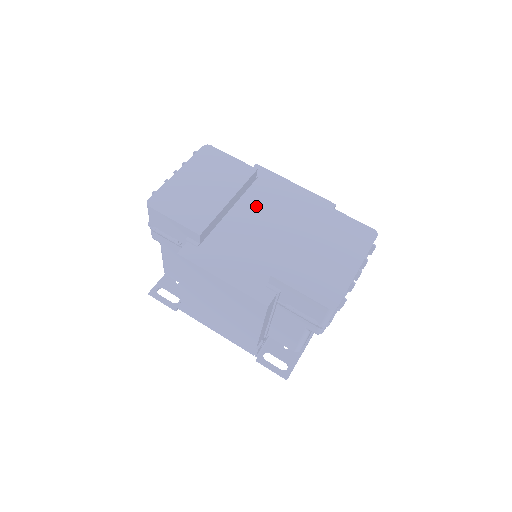
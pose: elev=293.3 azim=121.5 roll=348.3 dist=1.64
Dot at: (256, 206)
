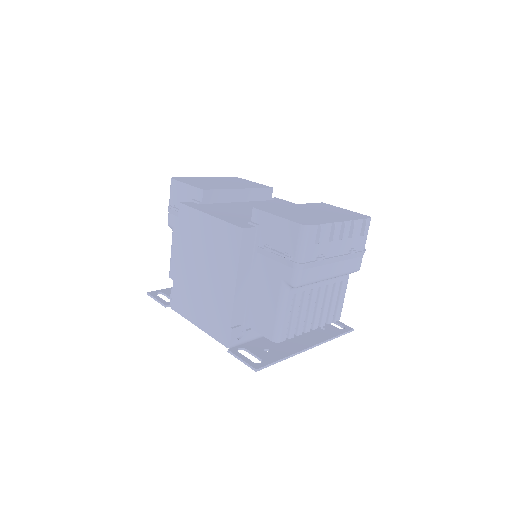
Dot at: (264, 205)
